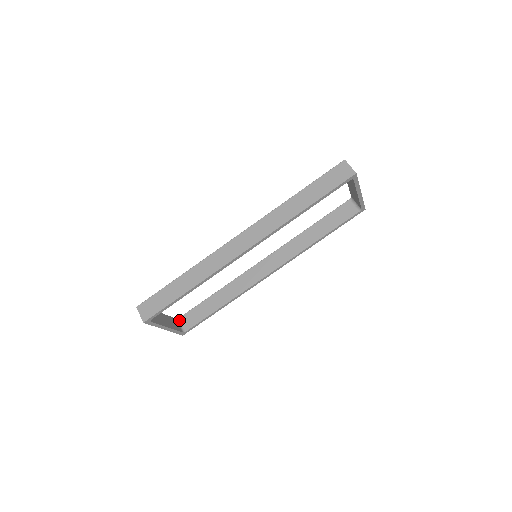
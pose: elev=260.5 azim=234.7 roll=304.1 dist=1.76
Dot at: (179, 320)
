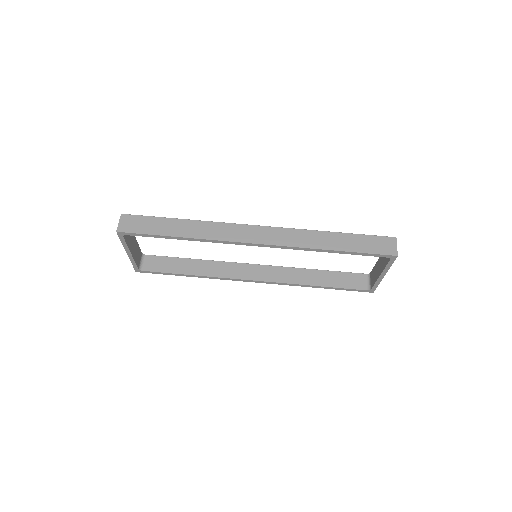
Dot at: (144, 256)
